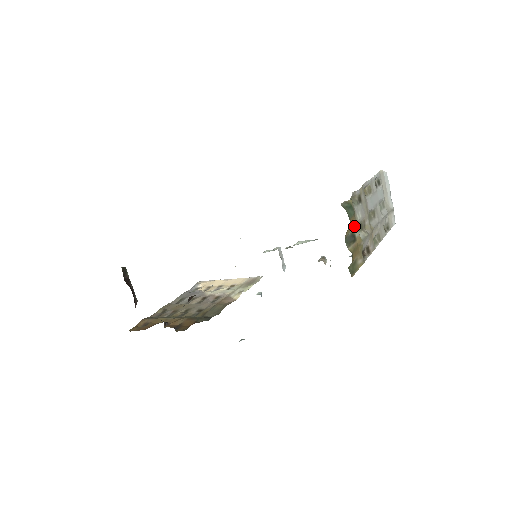
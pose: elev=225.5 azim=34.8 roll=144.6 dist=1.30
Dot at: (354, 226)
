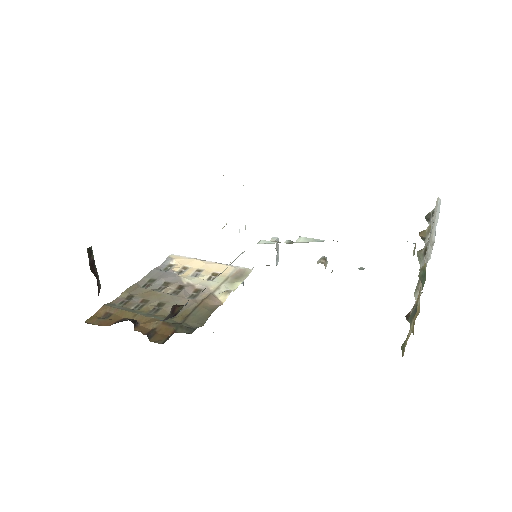
Dot at: (419, 294)
